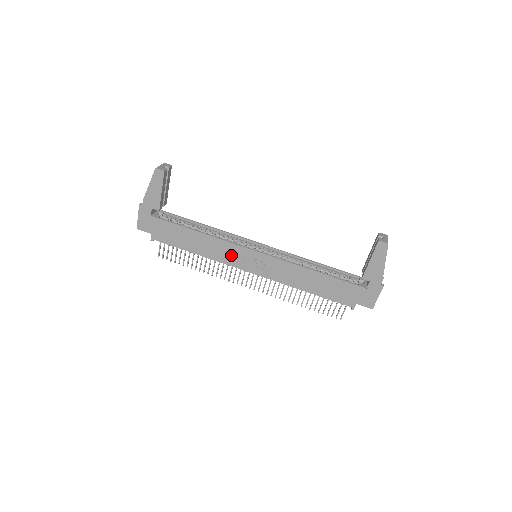
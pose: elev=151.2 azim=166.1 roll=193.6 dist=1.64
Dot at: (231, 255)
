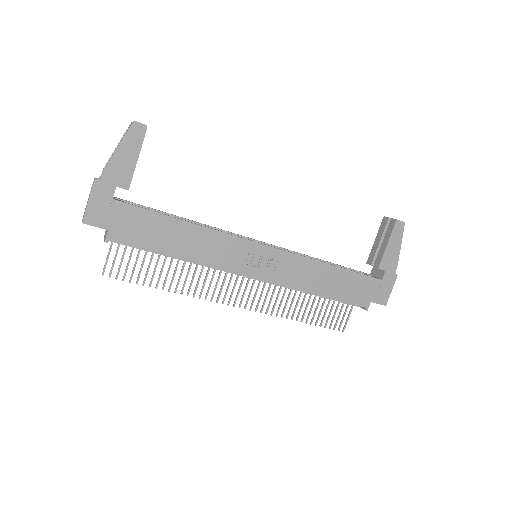
Dot at: (231, 254)
